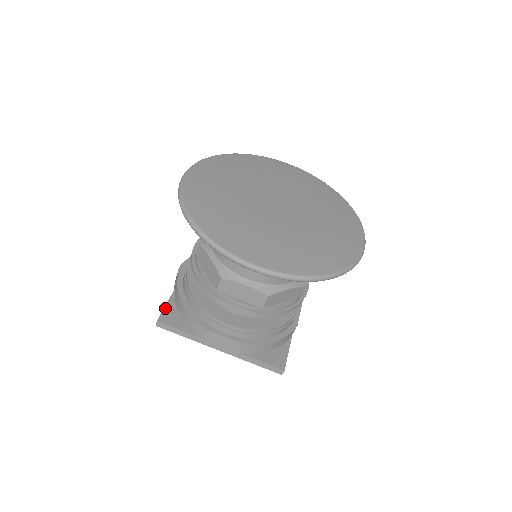
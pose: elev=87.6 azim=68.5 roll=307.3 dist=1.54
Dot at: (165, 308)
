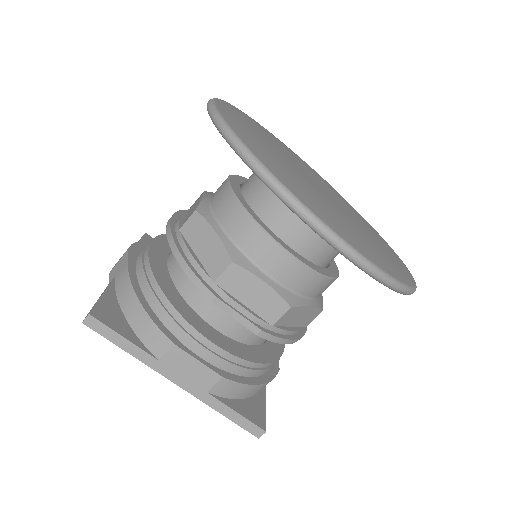
Dot at: (101, 299)
